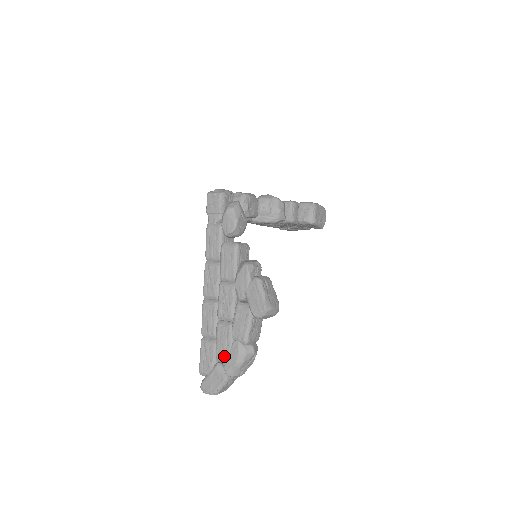
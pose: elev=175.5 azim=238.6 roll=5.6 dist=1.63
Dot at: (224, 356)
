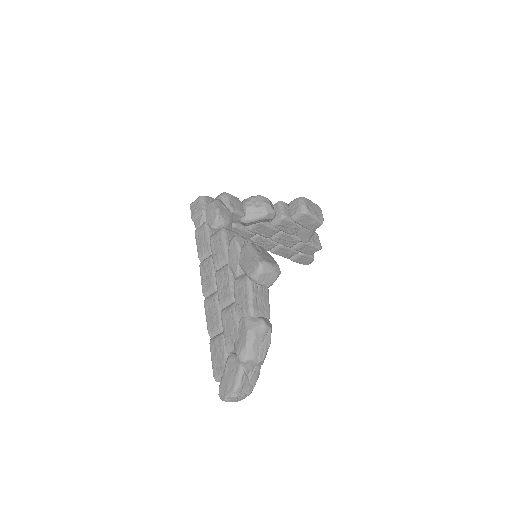
Dot at: (234, 341)
